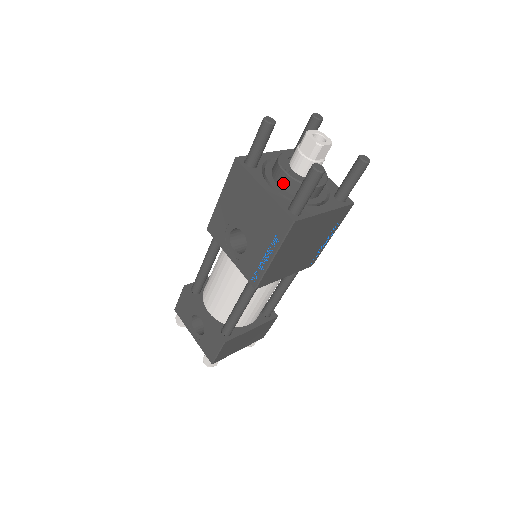
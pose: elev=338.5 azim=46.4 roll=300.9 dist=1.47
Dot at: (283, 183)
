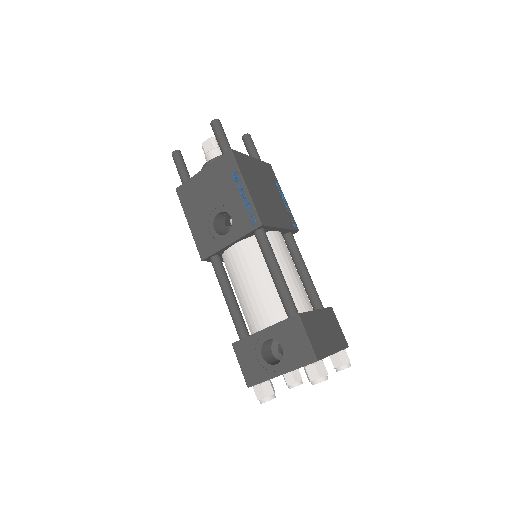
Dot at: occluded
